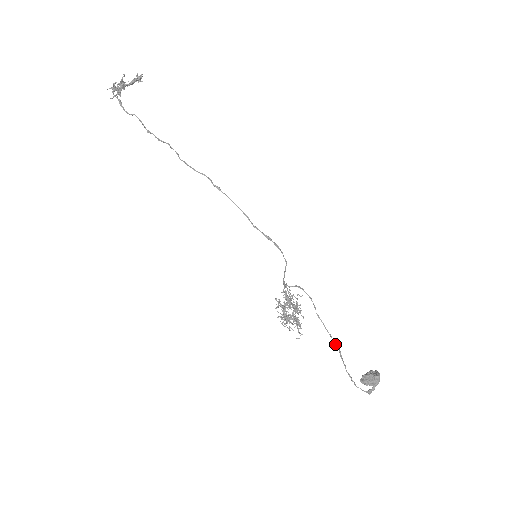
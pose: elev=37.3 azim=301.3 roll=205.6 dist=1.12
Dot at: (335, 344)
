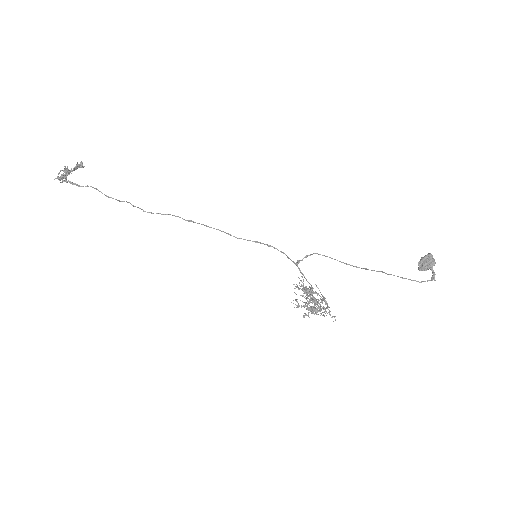
Dot at: (374, 270)
